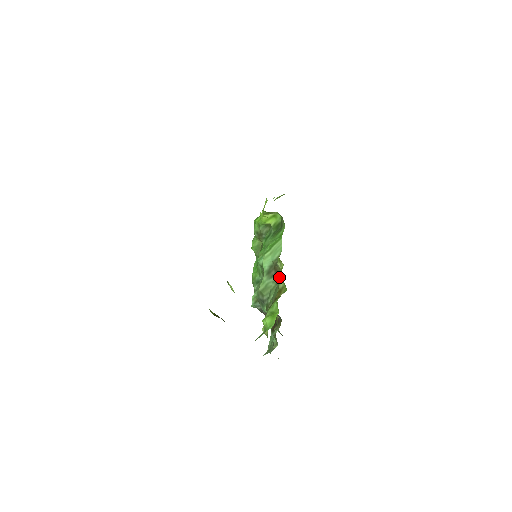
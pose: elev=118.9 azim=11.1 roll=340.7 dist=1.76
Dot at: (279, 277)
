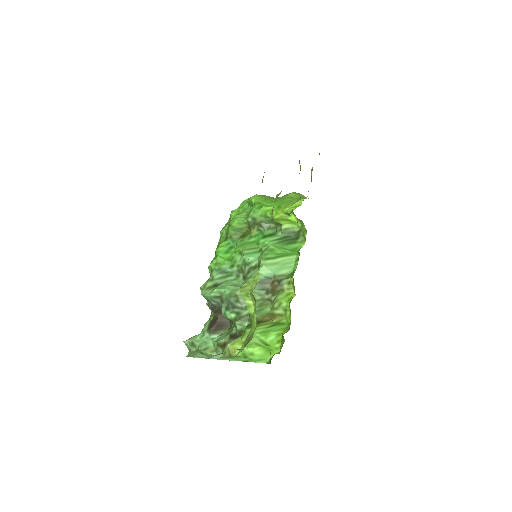
Dot at: (283, 302)
